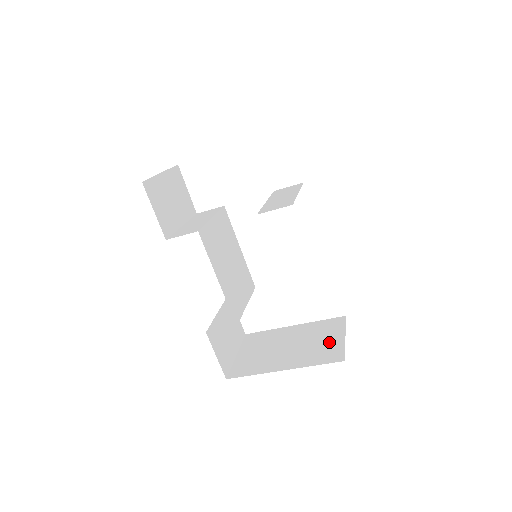
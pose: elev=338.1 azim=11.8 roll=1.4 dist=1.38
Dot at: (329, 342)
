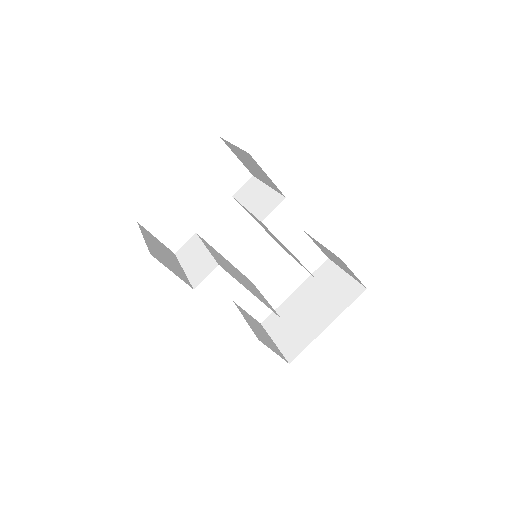
Dot at: (339, 284)
